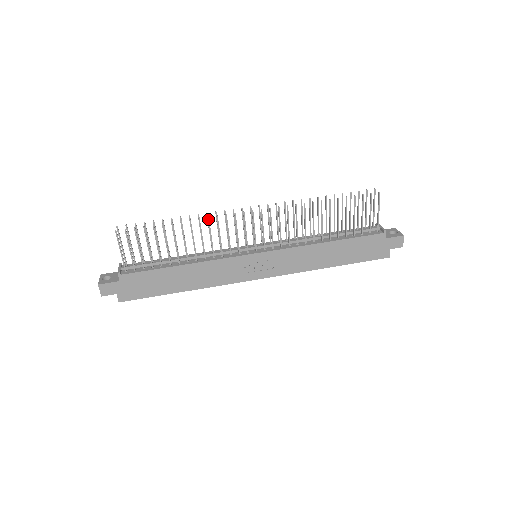
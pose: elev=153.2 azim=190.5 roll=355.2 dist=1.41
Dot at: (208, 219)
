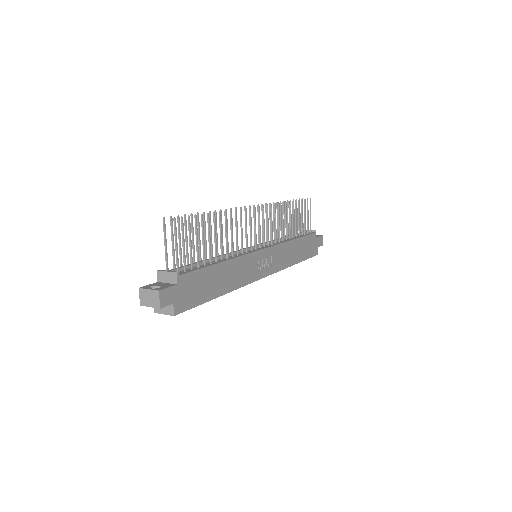
Dot at: (236, 211)
